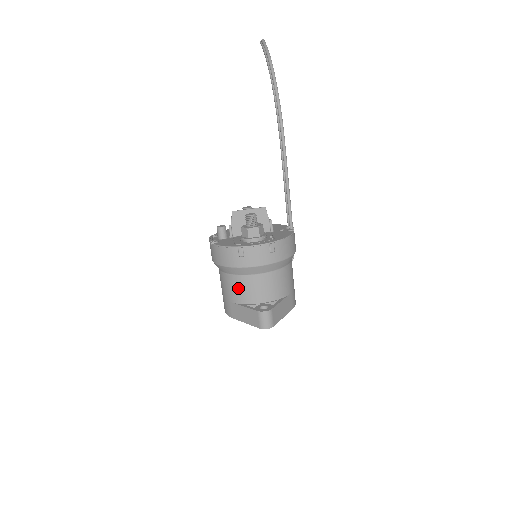
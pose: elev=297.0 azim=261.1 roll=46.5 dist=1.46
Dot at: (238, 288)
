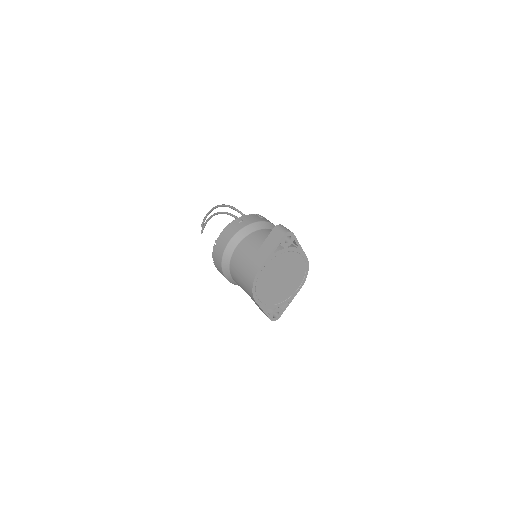
Dot at: (251, 243)
